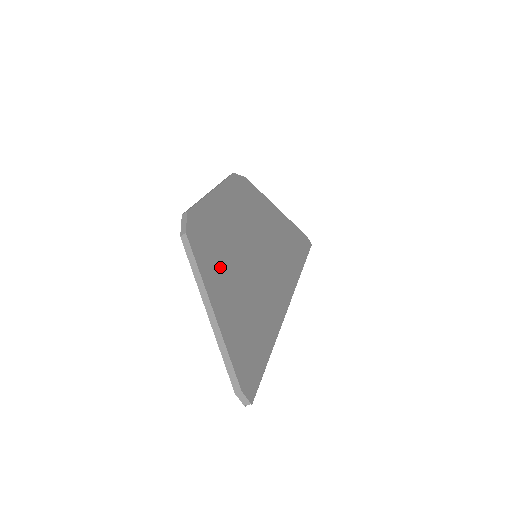
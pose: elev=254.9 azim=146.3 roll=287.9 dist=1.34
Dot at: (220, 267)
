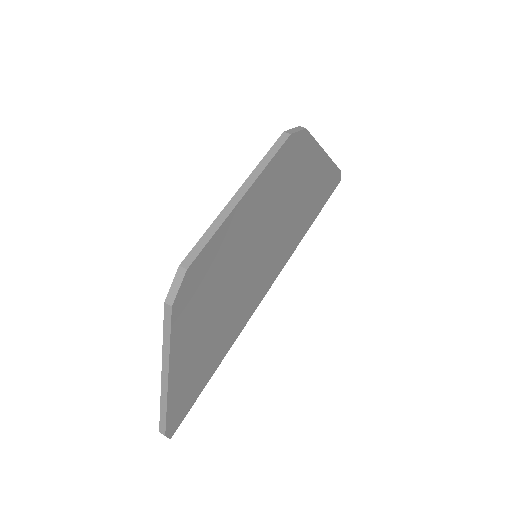
Dot at: (200, 318)
